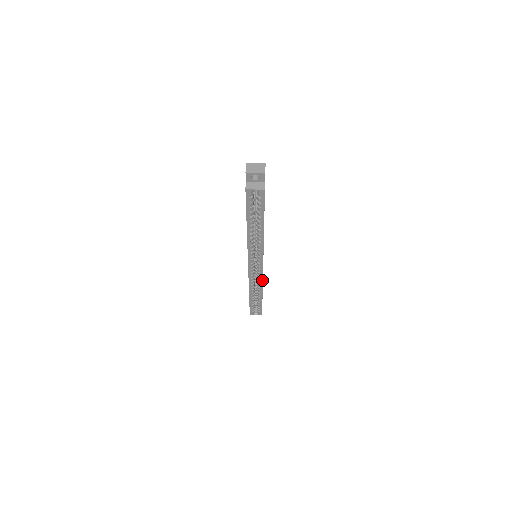
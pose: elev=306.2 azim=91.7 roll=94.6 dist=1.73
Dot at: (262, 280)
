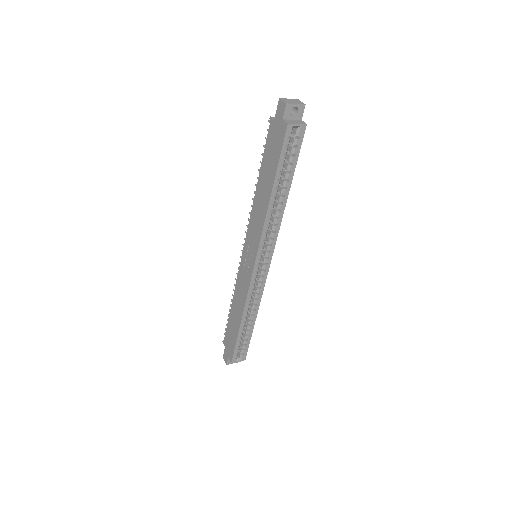
Dot at: (262, 290)
